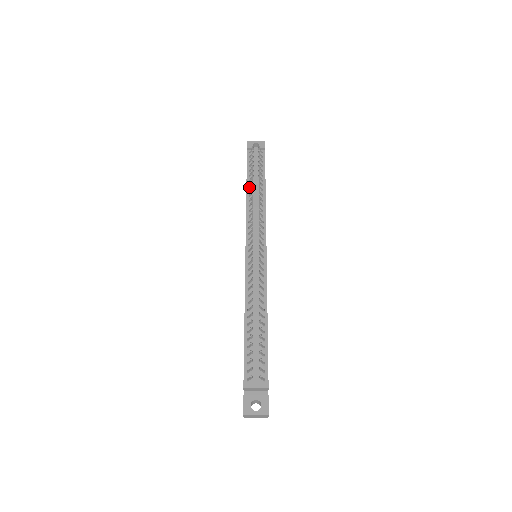
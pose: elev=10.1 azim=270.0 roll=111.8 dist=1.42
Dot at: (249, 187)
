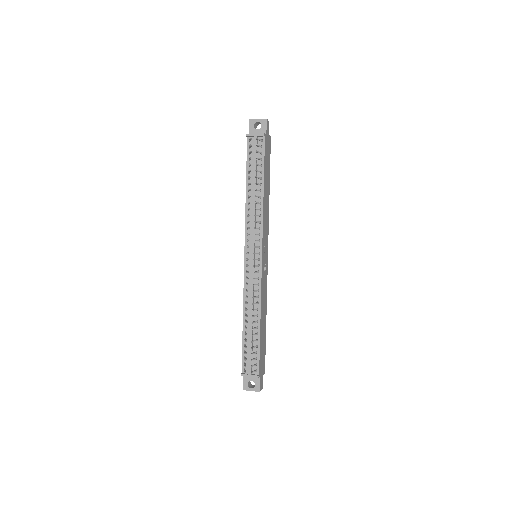
Dot at: (248, 186)
